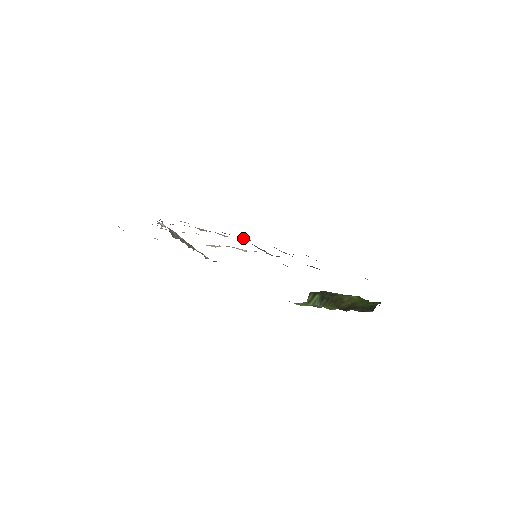
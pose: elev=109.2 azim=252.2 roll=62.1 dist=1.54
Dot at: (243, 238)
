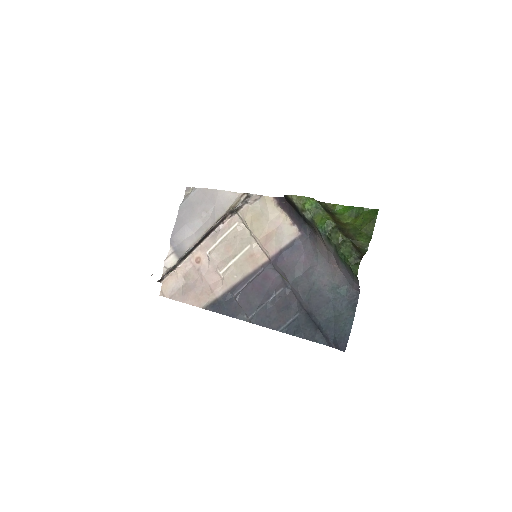
Dot at: (228, 302)
